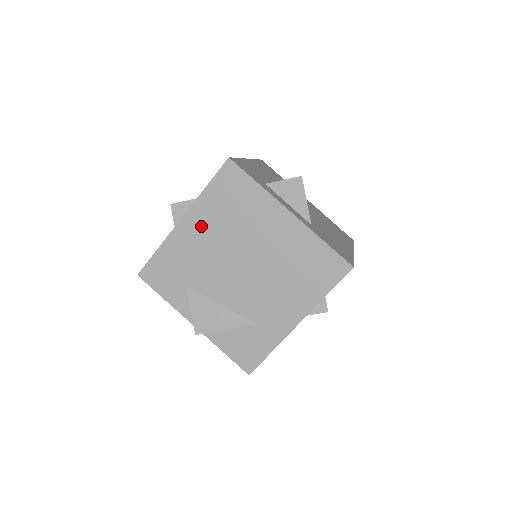
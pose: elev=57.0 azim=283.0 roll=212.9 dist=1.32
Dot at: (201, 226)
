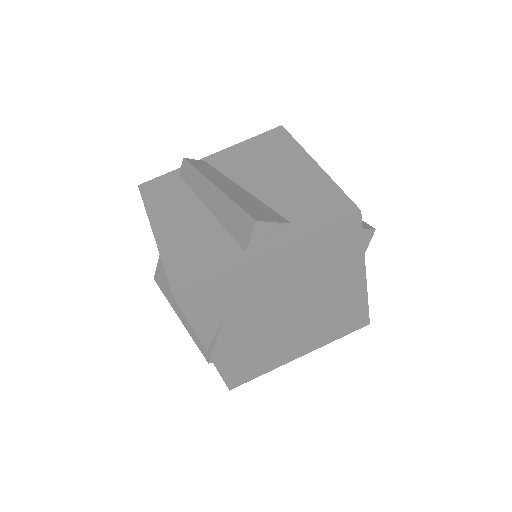
Dot at: (284, 265)
